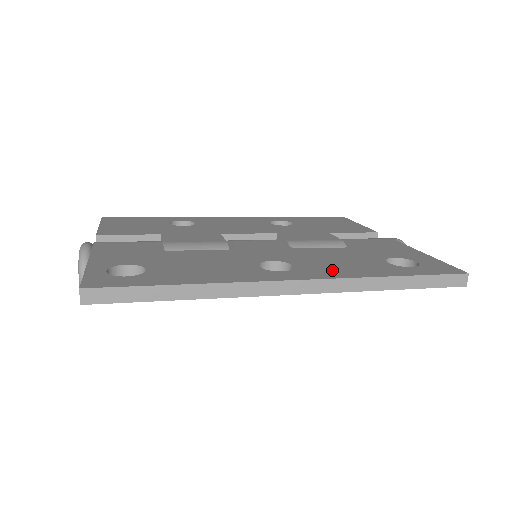
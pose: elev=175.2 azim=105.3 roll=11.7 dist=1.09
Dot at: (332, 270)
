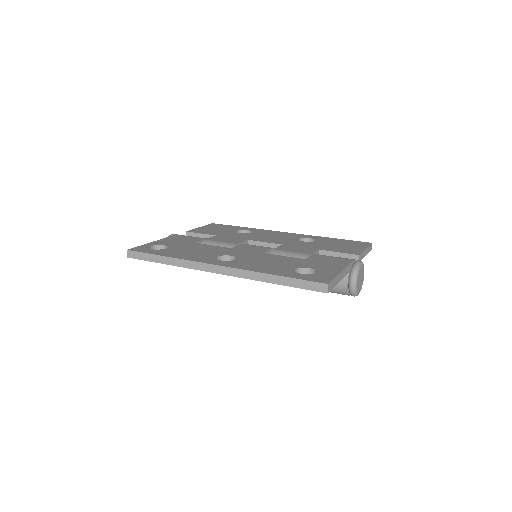
Dot at: (248, 265)
